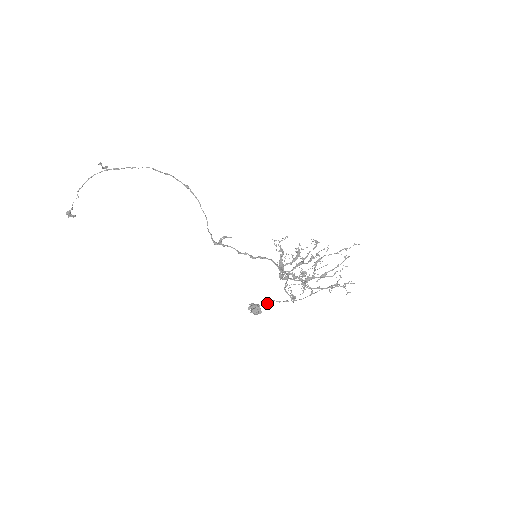
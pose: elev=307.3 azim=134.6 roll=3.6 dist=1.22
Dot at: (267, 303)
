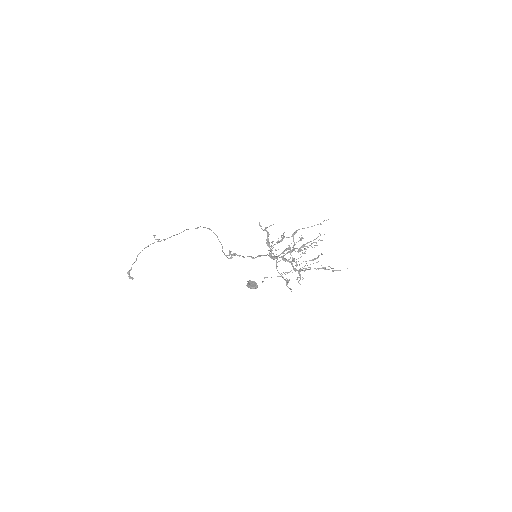
Dot at: (263, 281)
